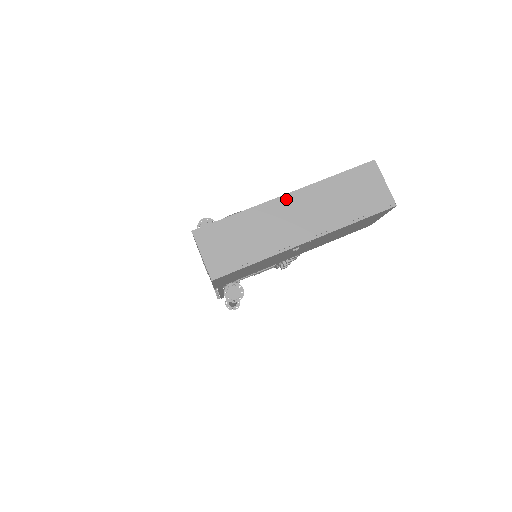
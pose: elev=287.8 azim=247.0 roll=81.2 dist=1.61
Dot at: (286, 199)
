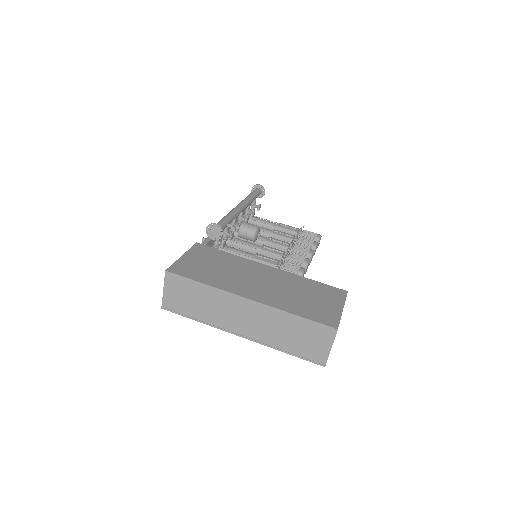
Dot at: (246, 302)
